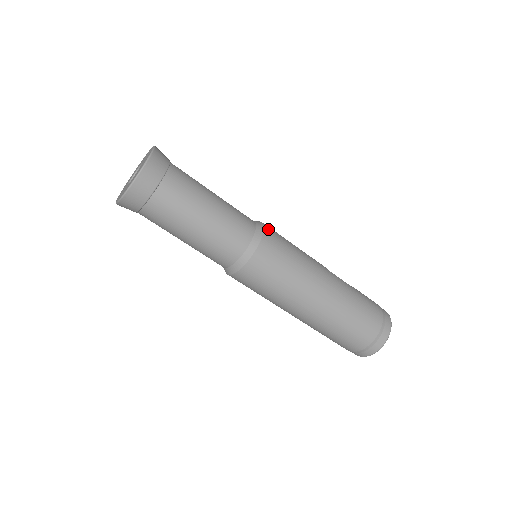
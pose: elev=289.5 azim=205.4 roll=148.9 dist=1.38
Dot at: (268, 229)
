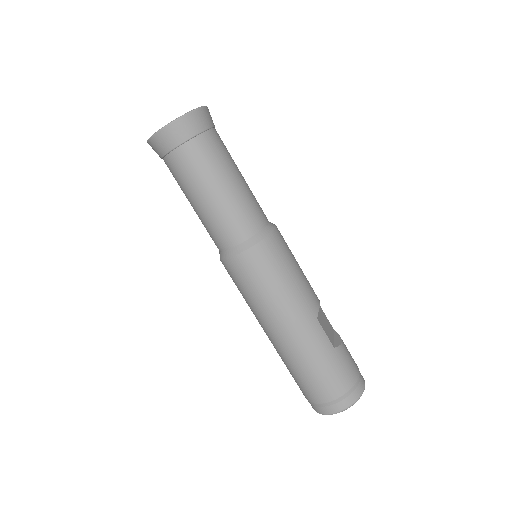
Dot at: (268, 243)
